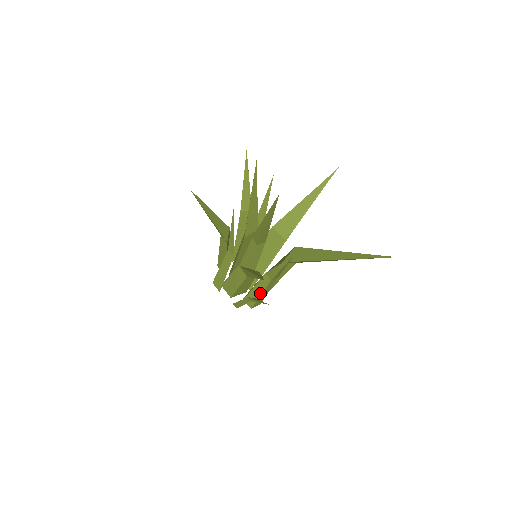
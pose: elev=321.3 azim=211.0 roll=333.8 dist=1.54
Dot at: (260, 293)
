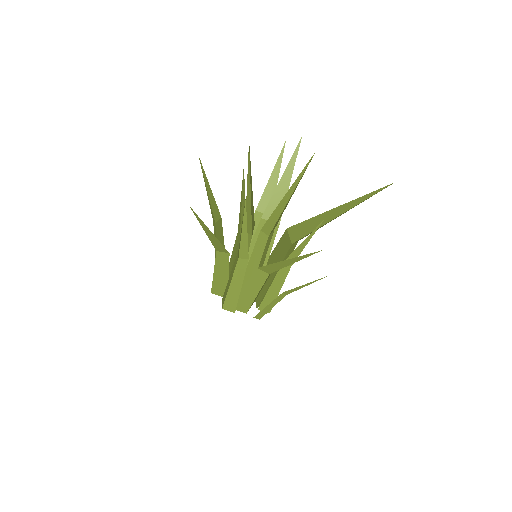
Dot at: (279, 289)
